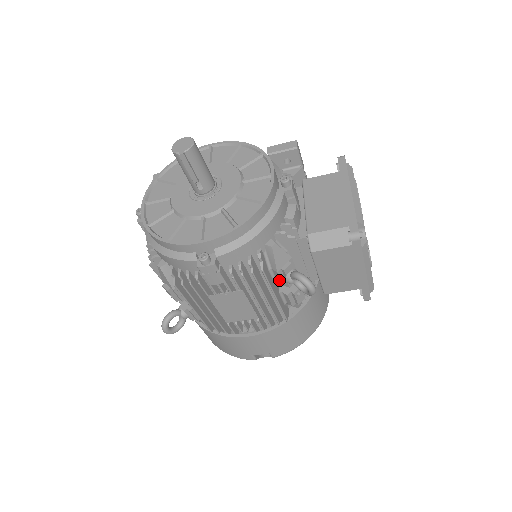
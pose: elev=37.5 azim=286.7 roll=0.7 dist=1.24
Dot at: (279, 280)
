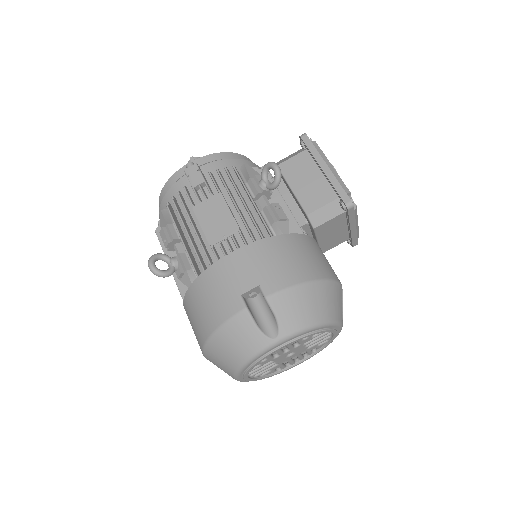
Dot at: (254, 190)
